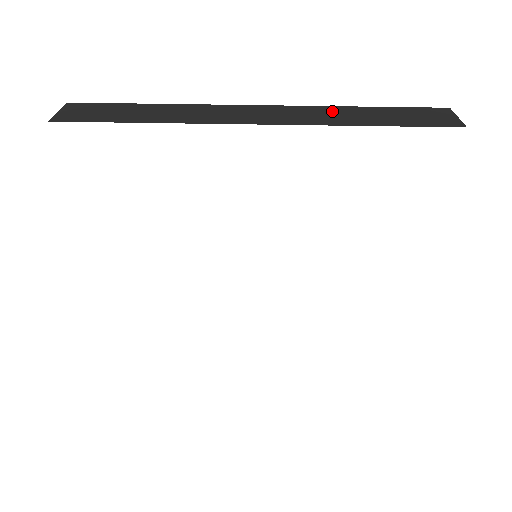
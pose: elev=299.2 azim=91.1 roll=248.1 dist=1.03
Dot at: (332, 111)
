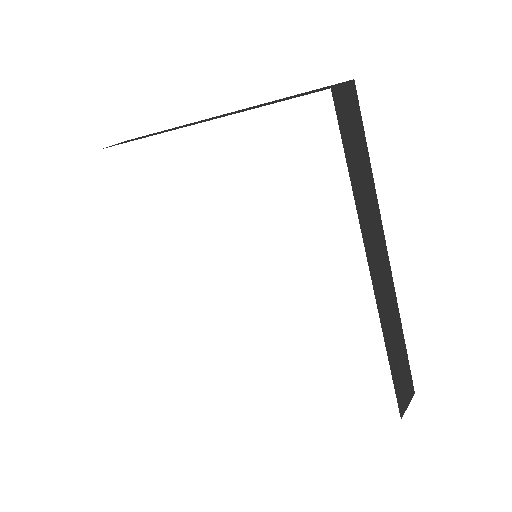
Dot at: (252, 107)
